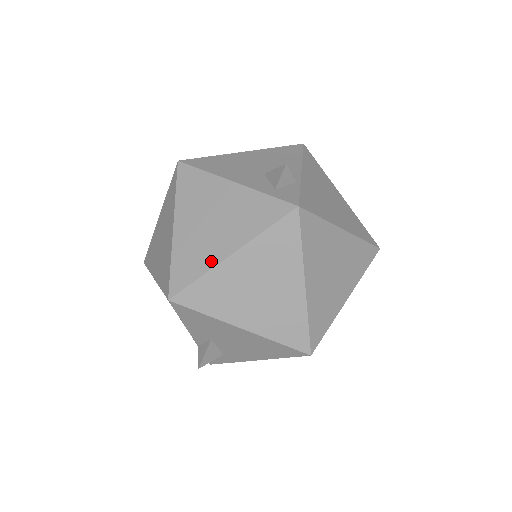
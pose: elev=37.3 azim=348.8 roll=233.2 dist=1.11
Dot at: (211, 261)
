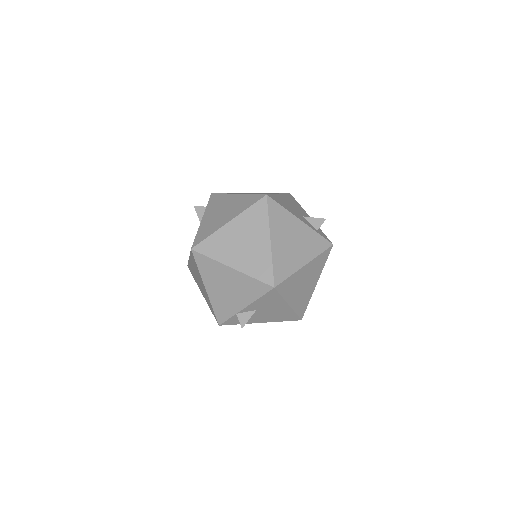
Dot at: (296, 267)
